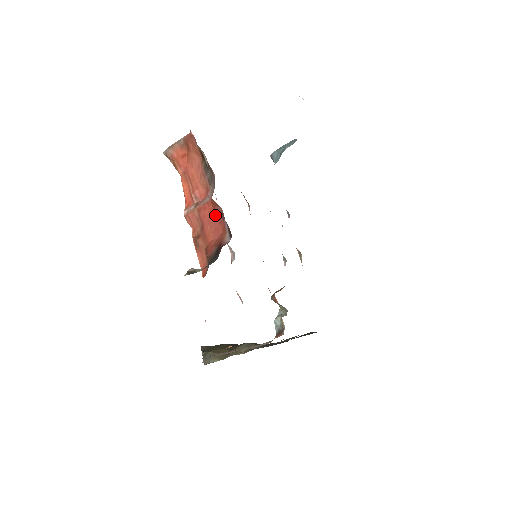
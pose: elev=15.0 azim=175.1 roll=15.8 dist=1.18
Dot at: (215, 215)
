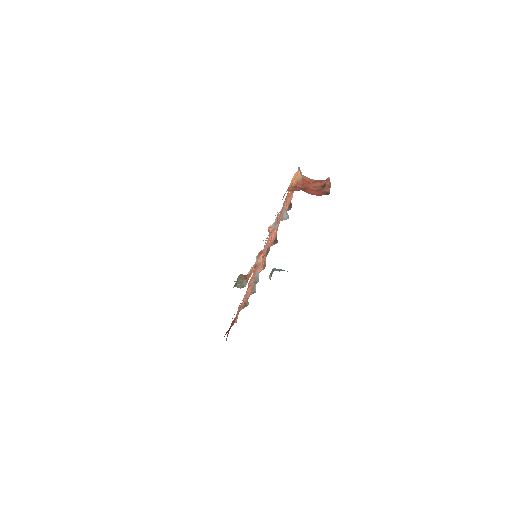
Dot at: (317, 192)
